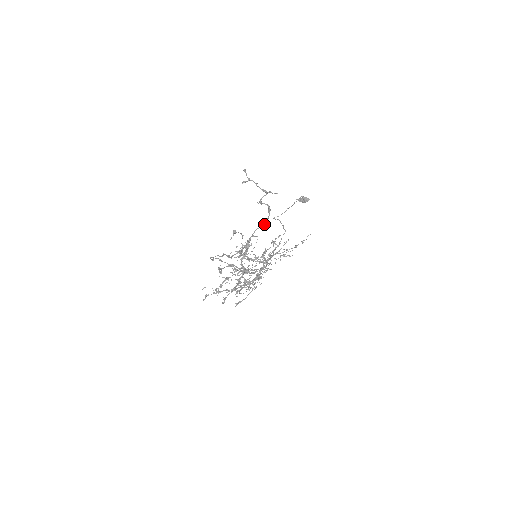
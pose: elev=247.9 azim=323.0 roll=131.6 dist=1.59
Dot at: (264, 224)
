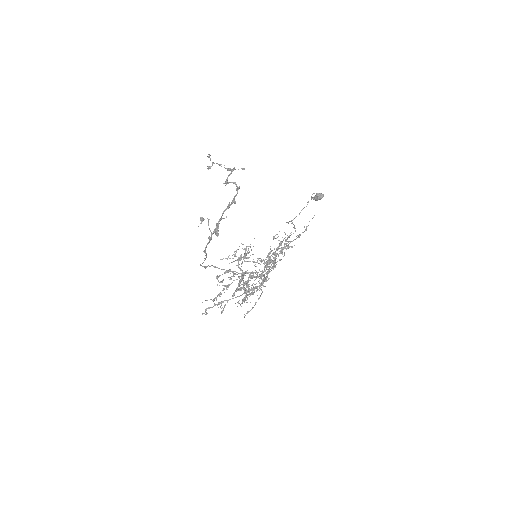
Dot at: (231, 203)
